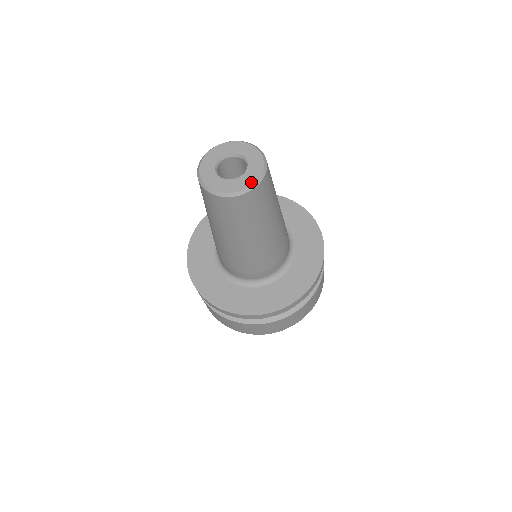
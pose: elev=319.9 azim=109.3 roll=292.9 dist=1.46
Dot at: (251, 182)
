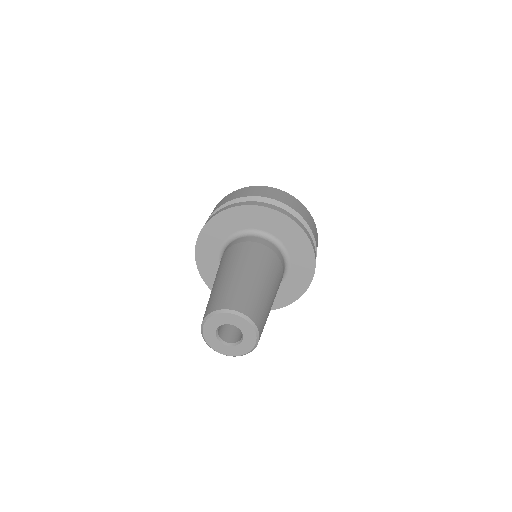
Dot at: (250, 348)
